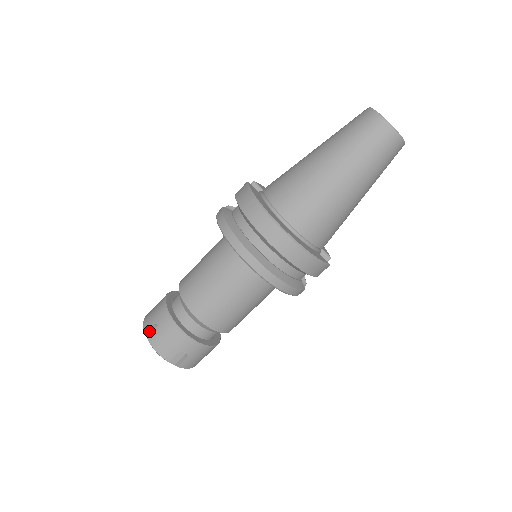
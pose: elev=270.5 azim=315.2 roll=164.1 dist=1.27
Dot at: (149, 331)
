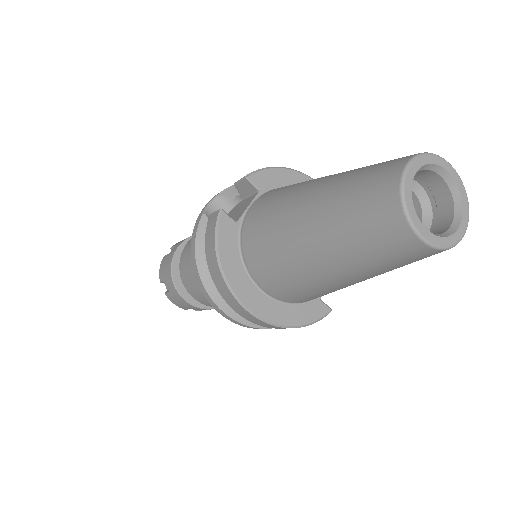
Dot at: (163, 282)
